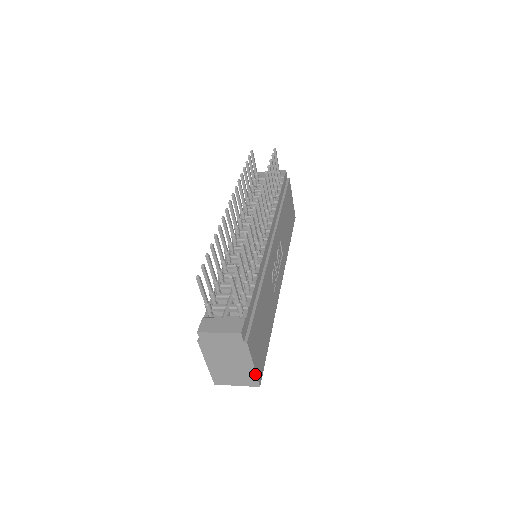
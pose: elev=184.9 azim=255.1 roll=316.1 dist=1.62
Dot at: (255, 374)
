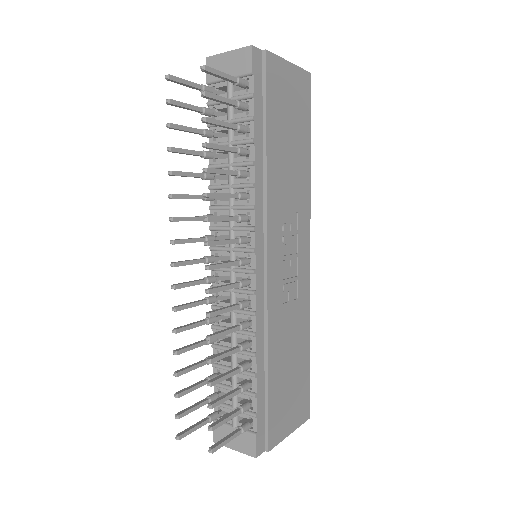
Dot at: (297, 427)
